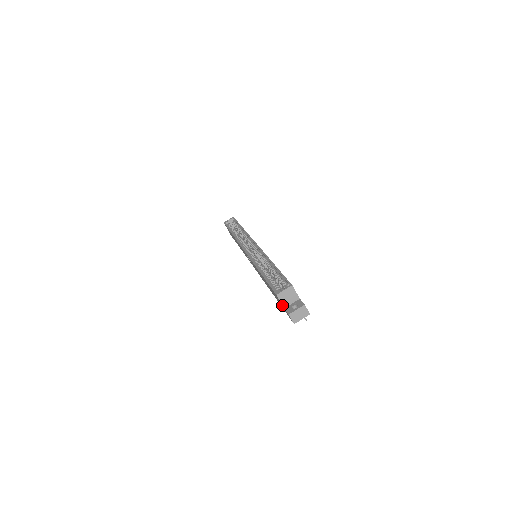
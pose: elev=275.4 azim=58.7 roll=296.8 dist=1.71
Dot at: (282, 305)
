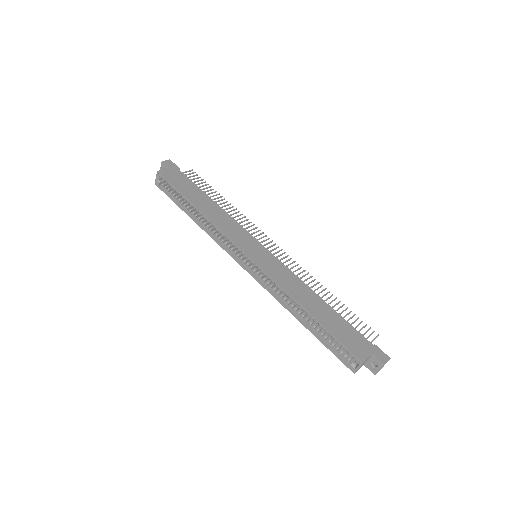
Dot at: occluded
